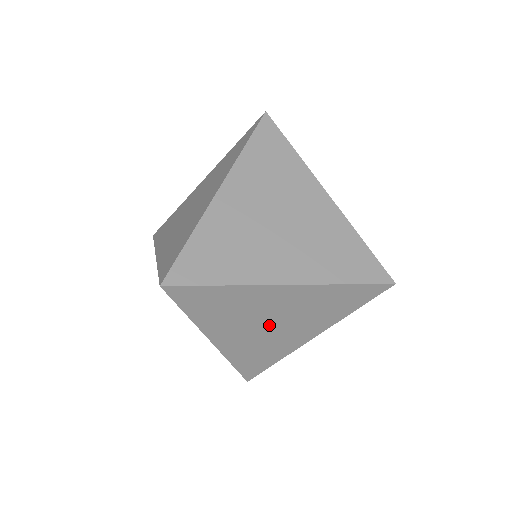
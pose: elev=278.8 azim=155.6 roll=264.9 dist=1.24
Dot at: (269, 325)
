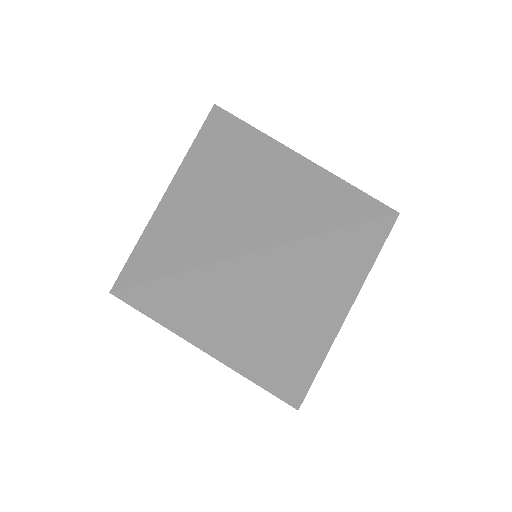
Dot at: occluded
